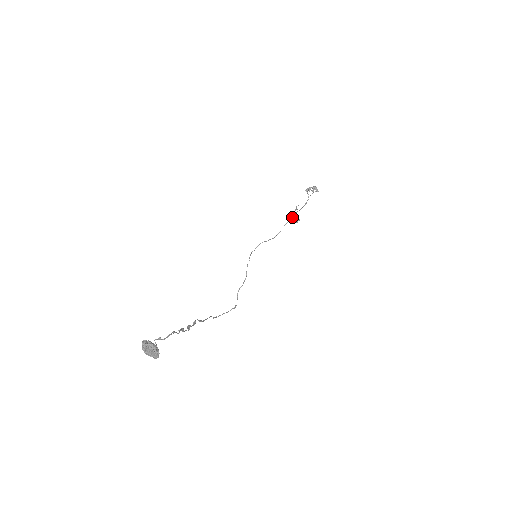
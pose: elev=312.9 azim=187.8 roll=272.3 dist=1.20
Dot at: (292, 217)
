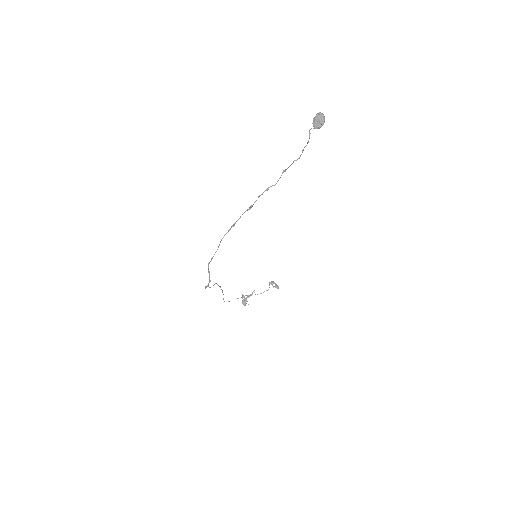
Dot at: (244, 298)
